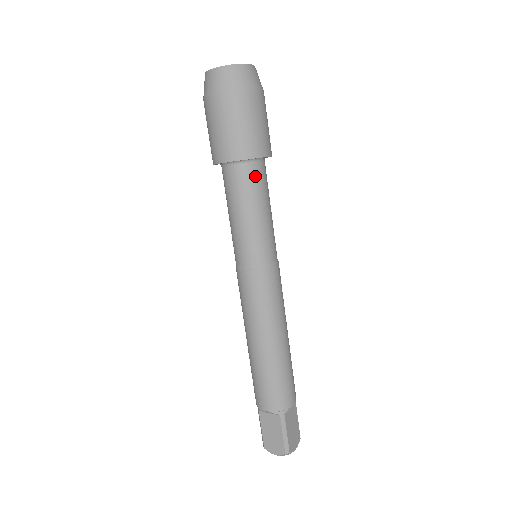
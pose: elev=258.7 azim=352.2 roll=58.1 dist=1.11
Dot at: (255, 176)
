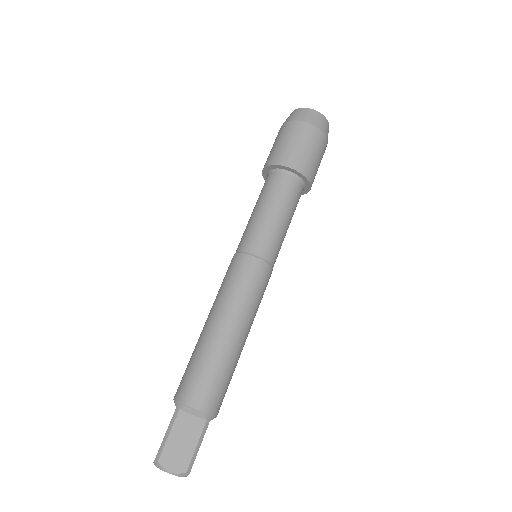
Dot at: (299, 195)
